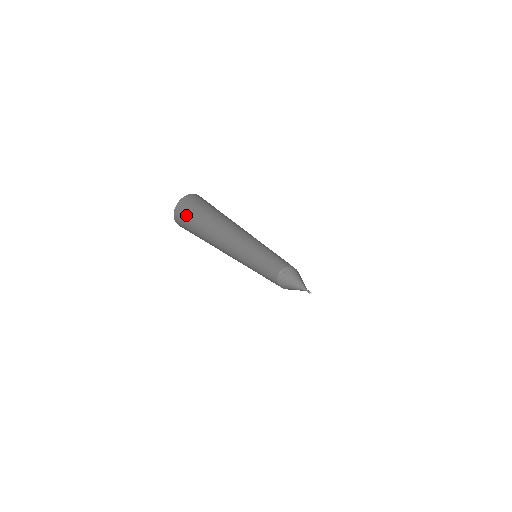
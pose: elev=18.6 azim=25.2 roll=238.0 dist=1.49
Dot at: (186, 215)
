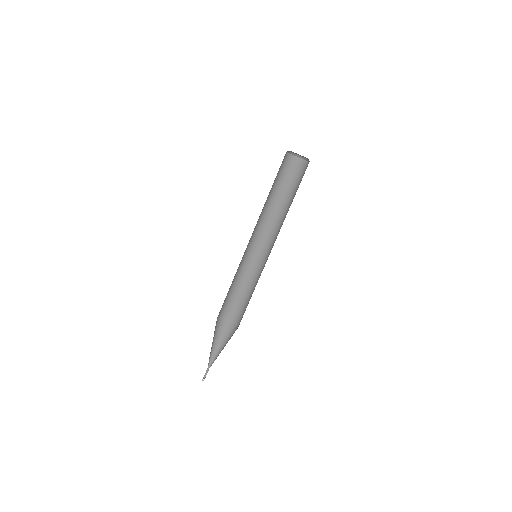
Dot at: occluded
